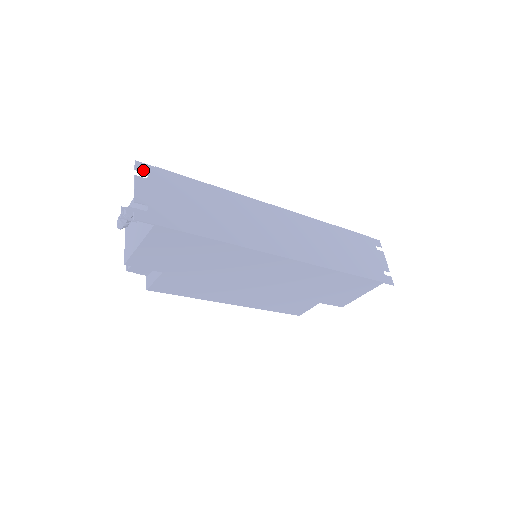
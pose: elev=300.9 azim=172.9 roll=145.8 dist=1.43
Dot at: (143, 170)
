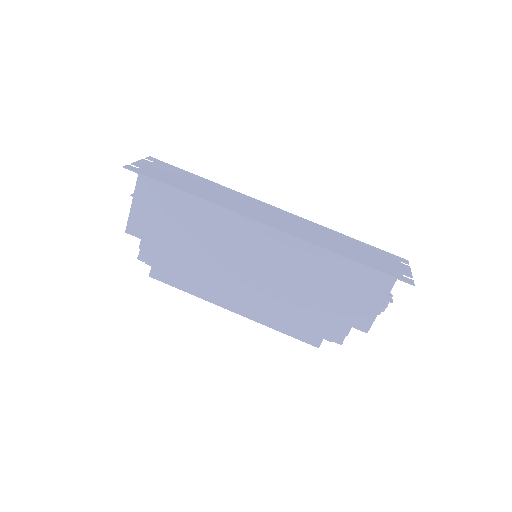
Dot at: (152, 160)
